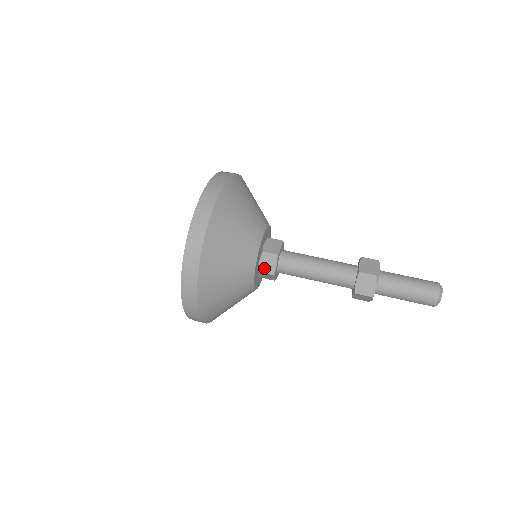
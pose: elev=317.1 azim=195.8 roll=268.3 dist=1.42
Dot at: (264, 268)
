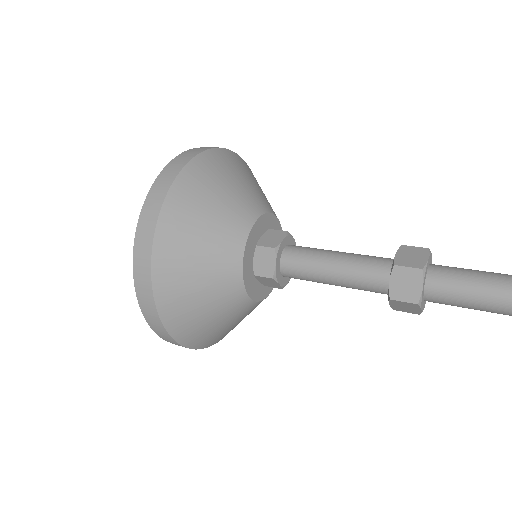
Dot at: (260, 269)
